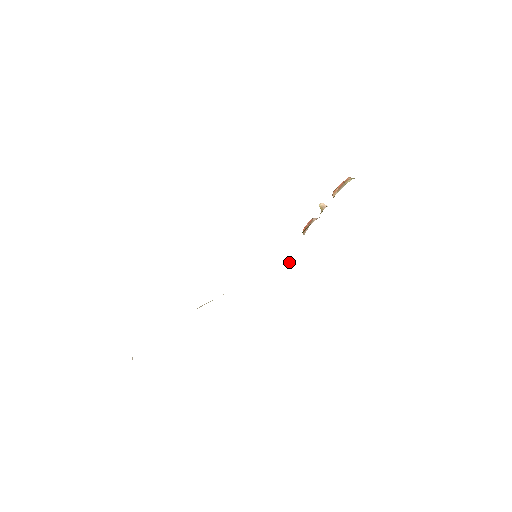
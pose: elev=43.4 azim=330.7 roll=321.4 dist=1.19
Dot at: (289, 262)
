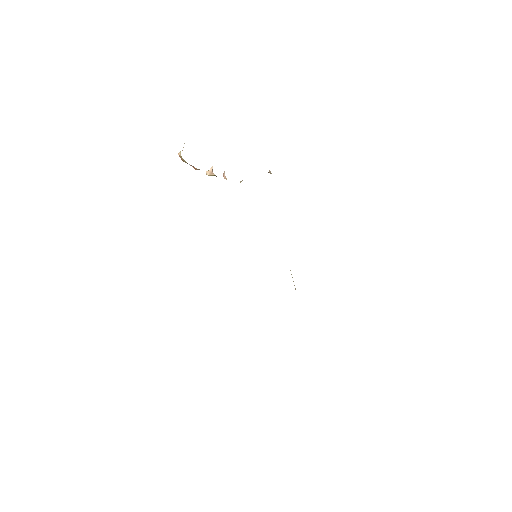
Dot at: (269, 172)
